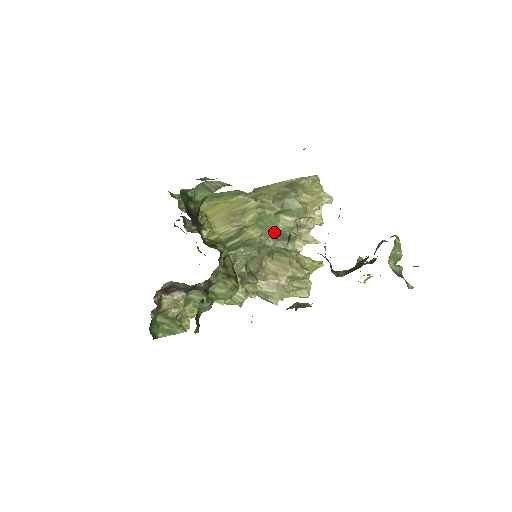
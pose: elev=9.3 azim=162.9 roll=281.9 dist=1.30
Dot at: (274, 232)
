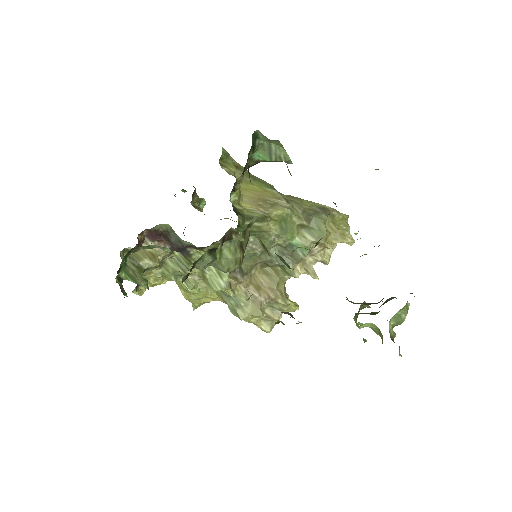
Dot at: (287, 242)
